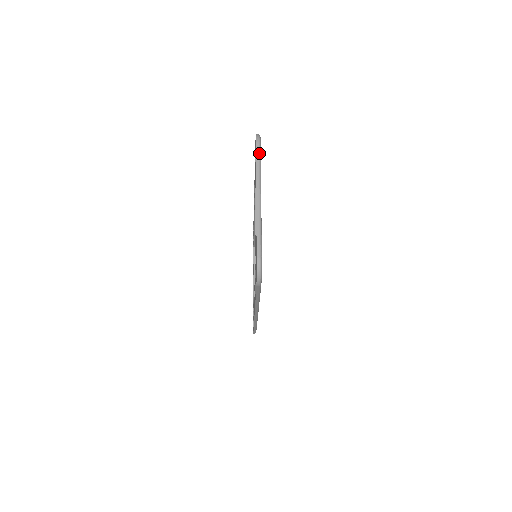
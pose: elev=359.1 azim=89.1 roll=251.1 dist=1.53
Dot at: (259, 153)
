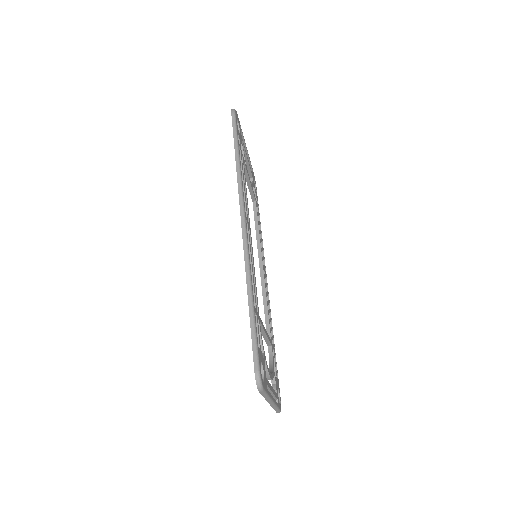
Dot at: occluded
